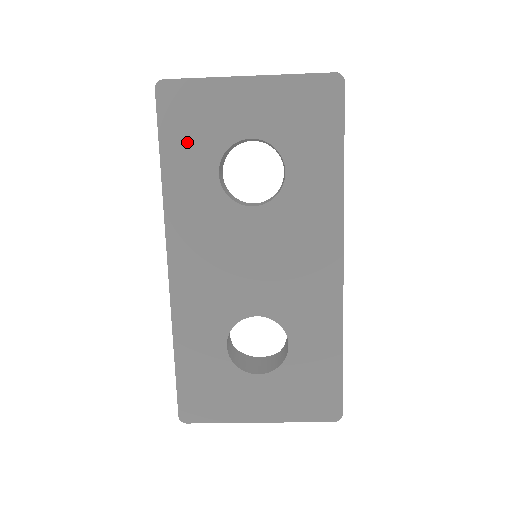
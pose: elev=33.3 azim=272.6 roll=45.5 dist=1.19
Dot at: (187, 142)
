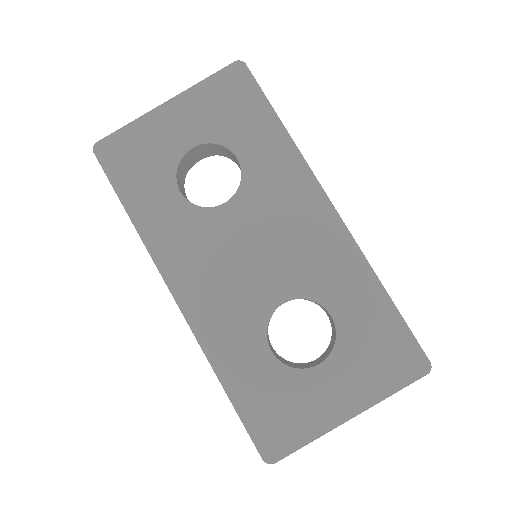
Dot at: (140, 180)
